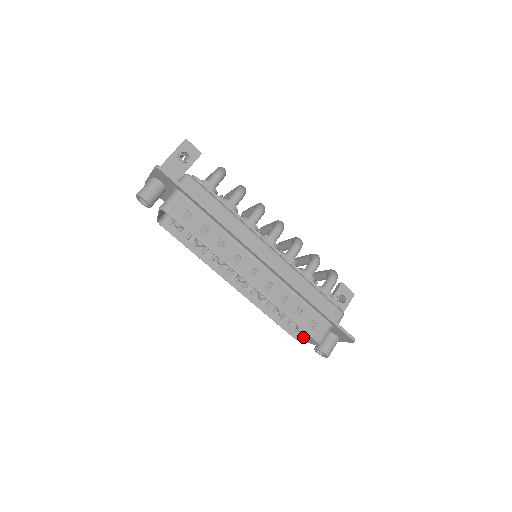
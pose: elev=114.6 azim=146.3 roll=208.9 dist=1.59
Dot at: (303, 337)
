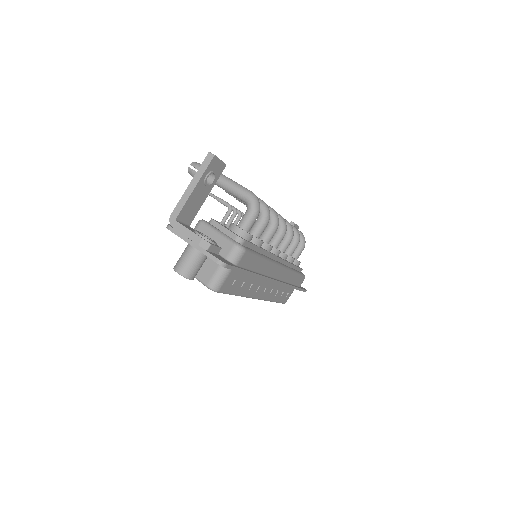
Dot at: occluded
